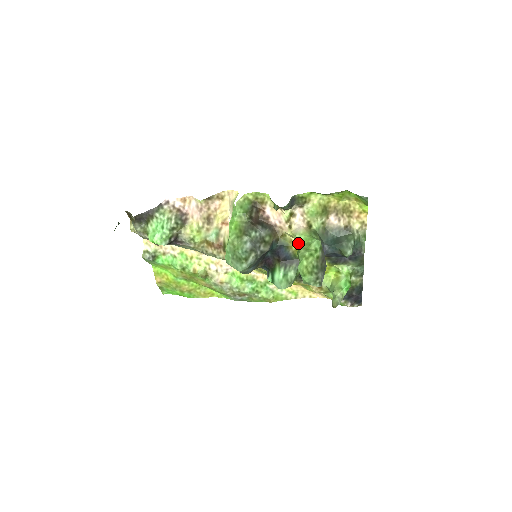
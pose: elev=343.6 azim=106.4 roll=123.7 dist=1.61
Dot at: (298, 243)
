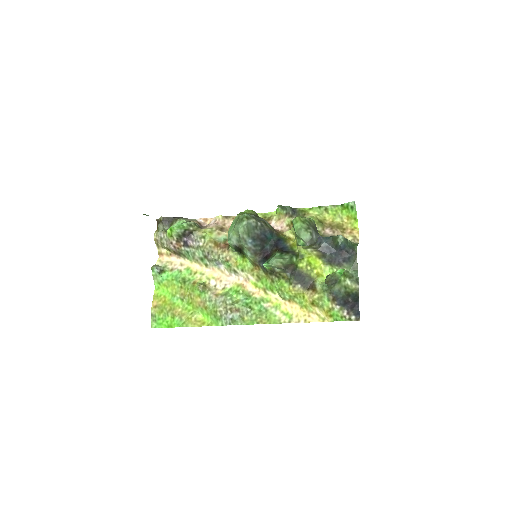
Dot at: occluded
